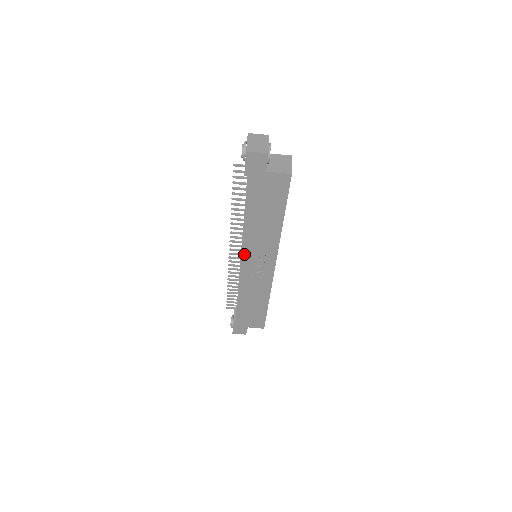
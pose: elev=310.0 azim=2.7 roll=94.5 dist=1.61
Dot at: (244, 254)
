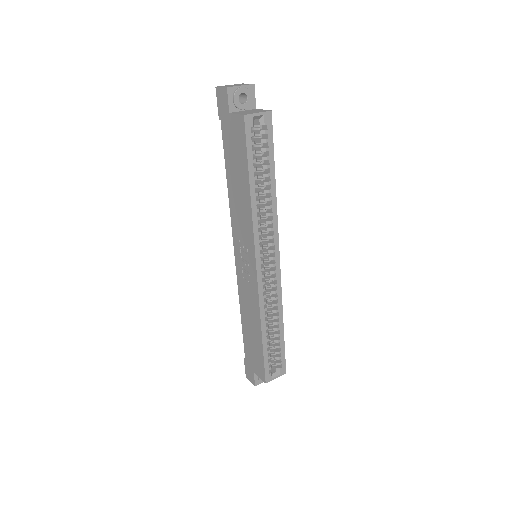
Dot at: (235, 238)
